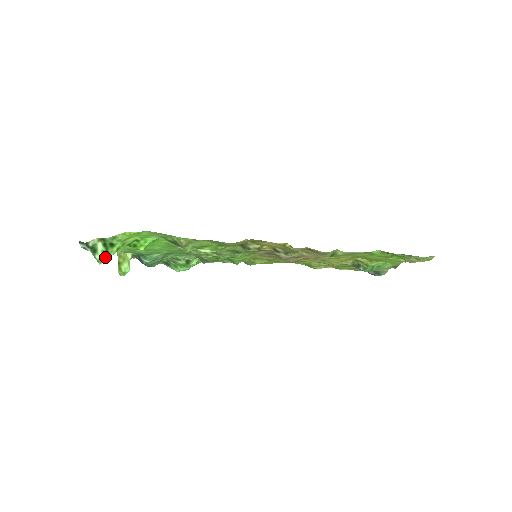
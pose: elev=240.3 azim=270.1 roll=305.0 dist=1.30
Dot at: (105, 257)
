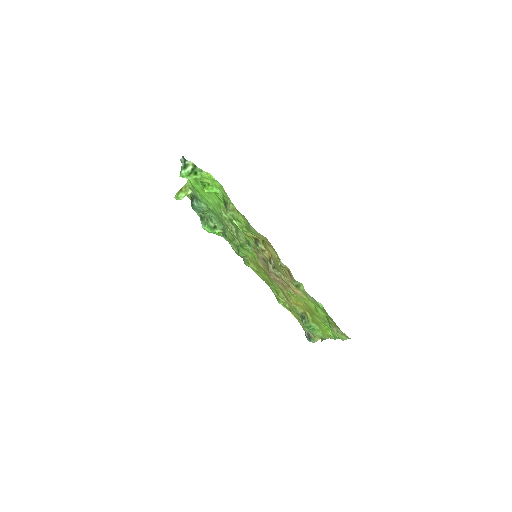
Dot at: (186, 176)
